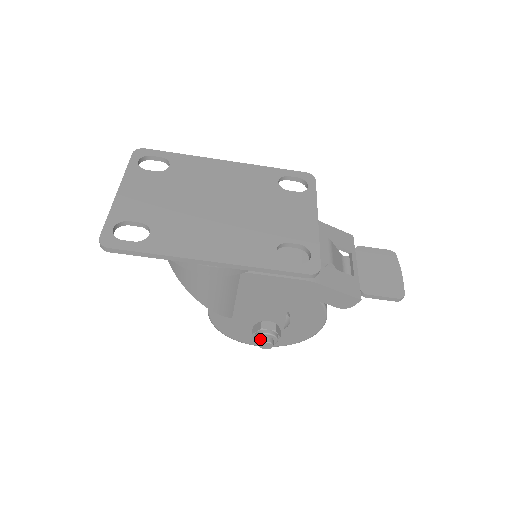
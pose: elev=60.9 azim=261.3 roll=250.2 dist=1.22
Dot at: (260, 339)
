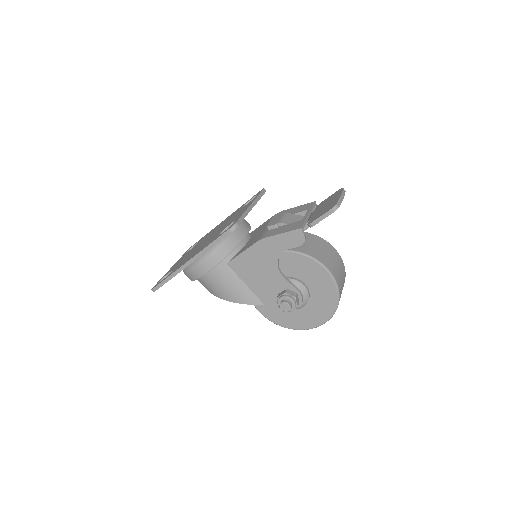
Dot at: (280, 305)
